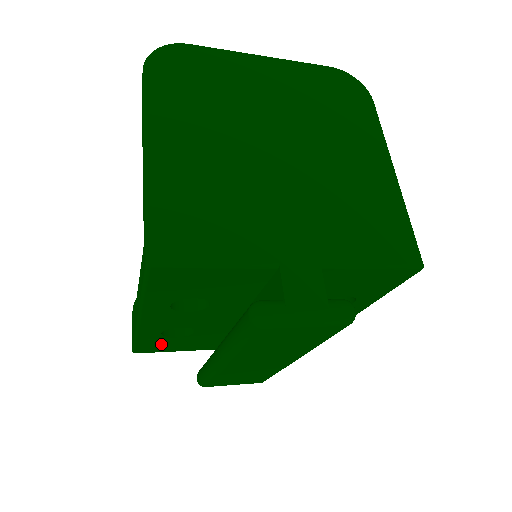
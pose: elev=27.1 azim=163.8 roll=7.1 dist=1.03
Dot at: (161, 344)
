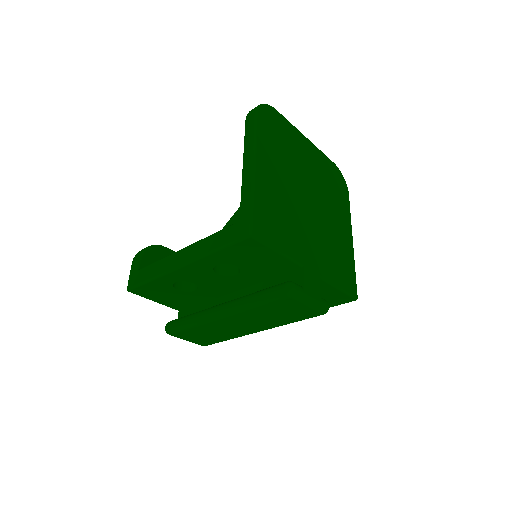
Dot at: (158, 291)
